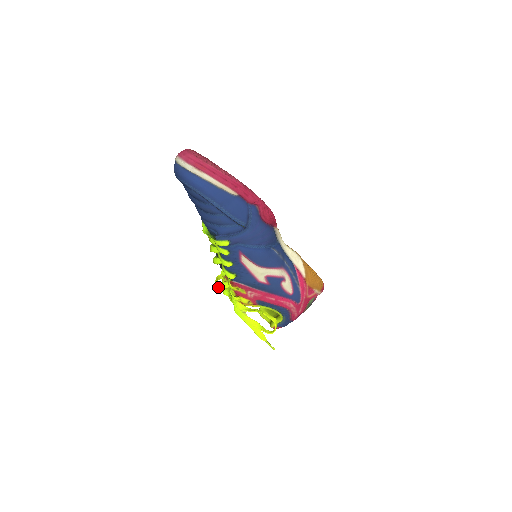
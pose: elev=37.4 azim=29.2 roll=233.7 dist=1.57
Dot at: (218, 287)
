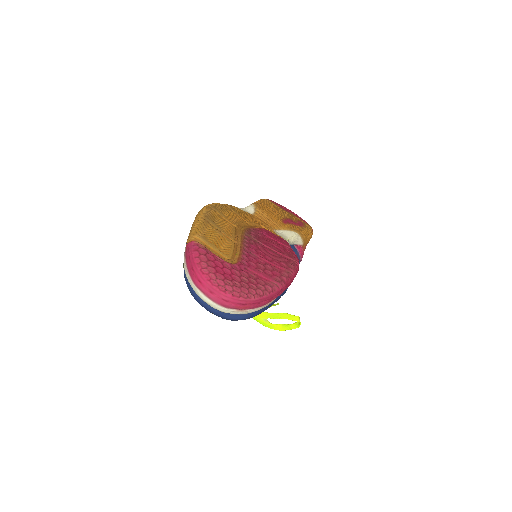
Dot at: occluded
